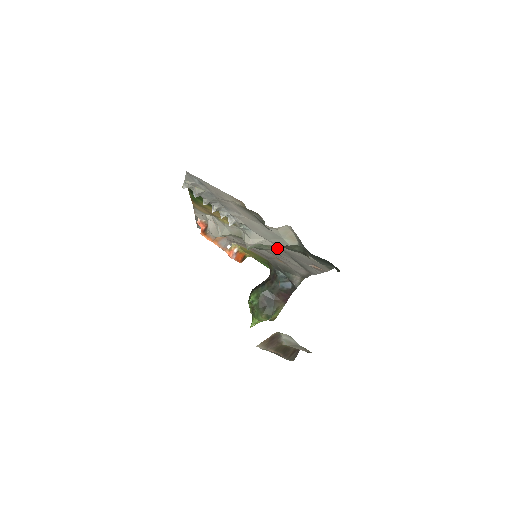
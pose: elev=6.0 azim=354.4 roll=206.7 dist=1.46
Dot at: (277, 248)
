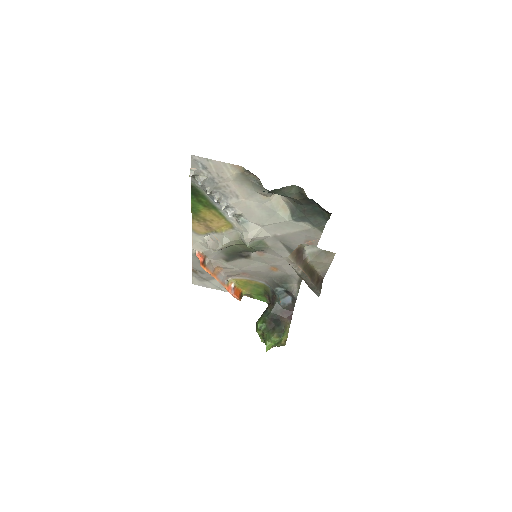
Dot at: (272, 240)
